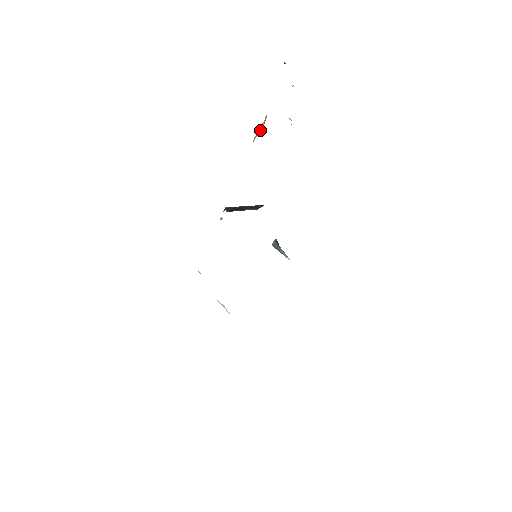
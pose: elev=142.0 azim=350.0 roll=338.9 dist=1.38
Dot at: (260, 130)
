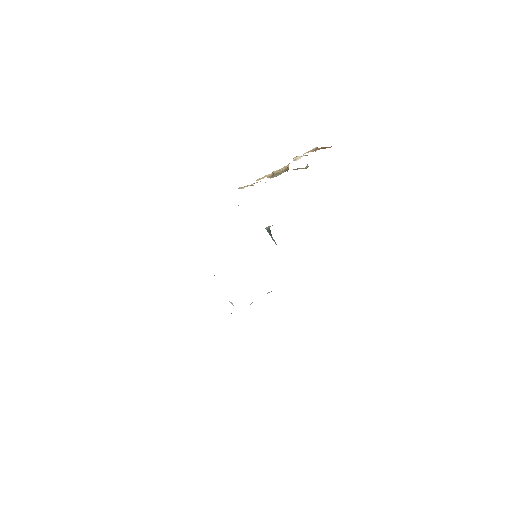
Dot at: (280, 171)
